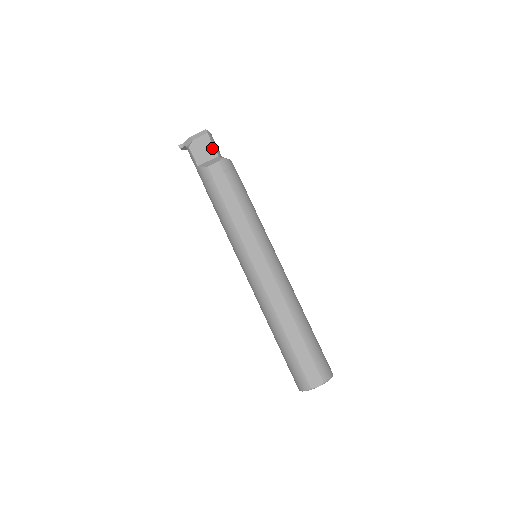
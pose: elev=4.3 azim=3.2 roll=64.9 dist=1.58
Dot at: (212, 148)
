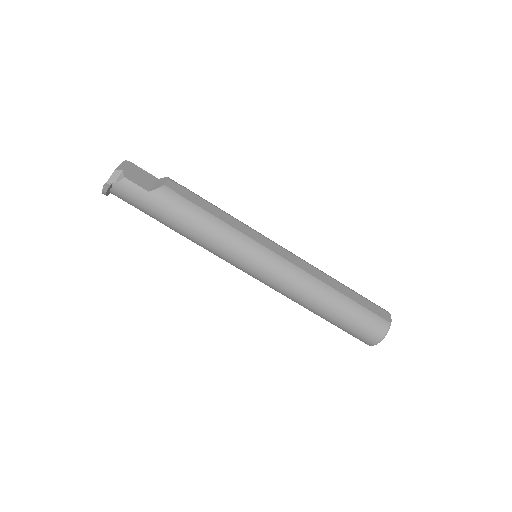
Dot at: (147, 173)
